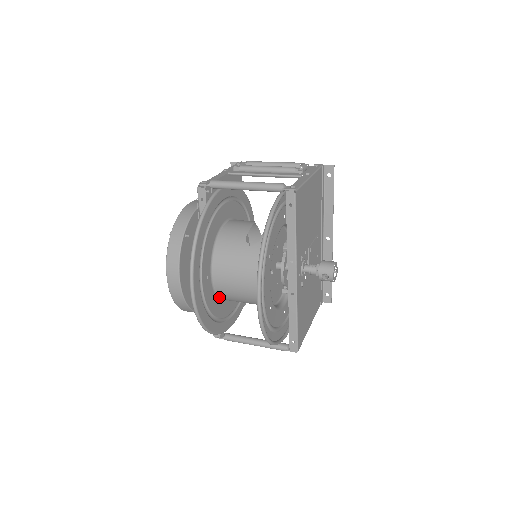
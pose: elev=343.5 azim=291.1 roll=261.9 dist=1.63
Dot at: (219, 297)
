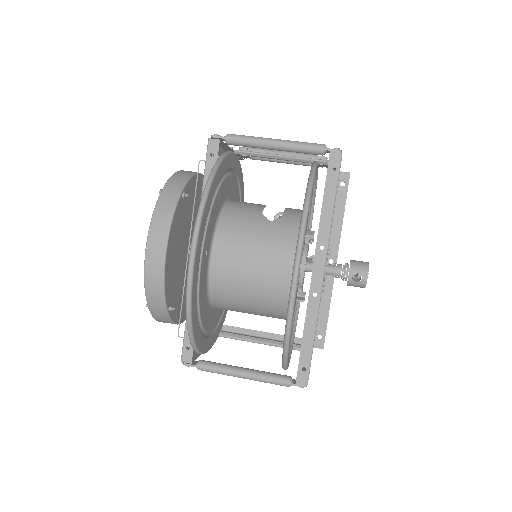
Dot at: (209, 294)
